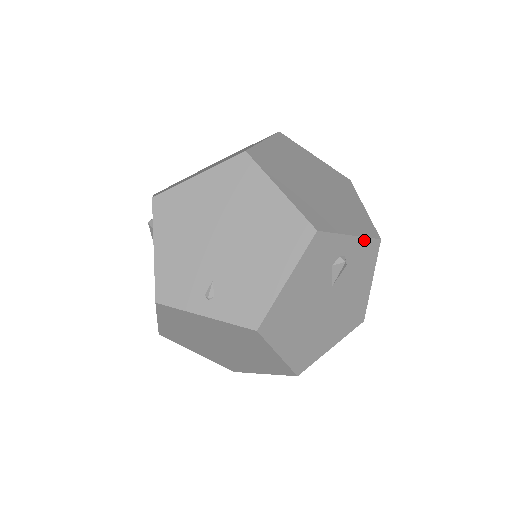
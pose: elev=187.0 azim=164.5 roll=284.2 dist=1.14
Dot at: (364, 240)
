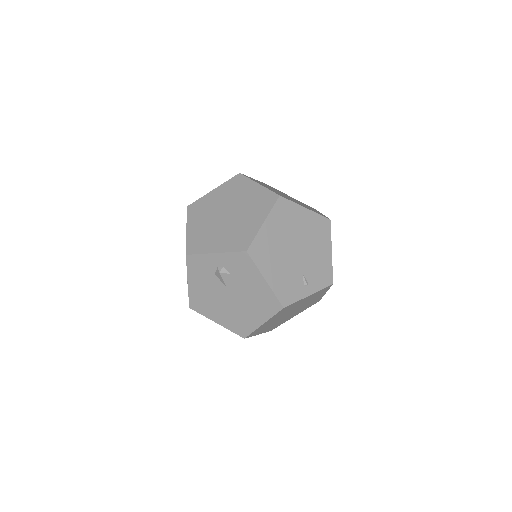
Dot at: occluded
